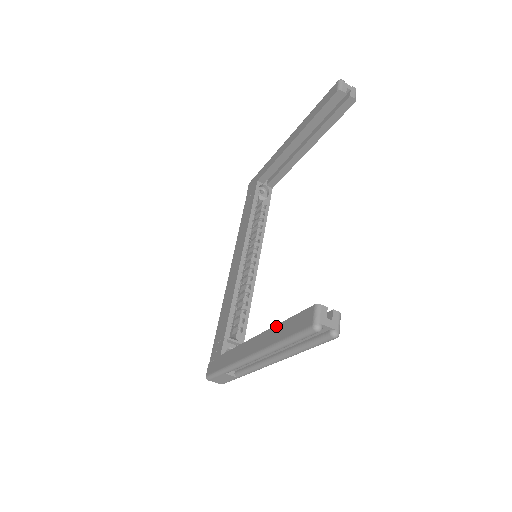
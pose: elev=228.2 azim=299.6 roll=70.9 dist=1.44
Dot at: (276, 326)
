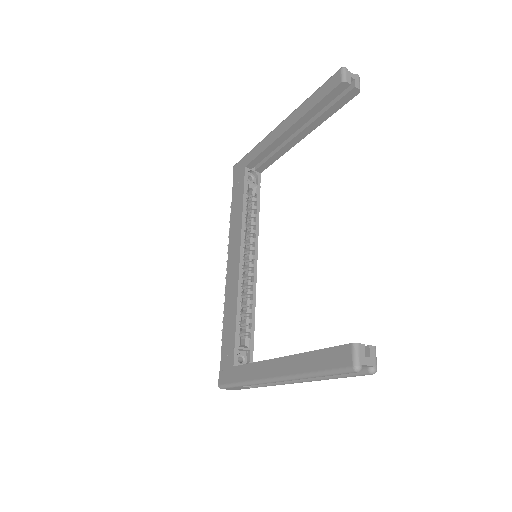
Dot at: (303, 354)
